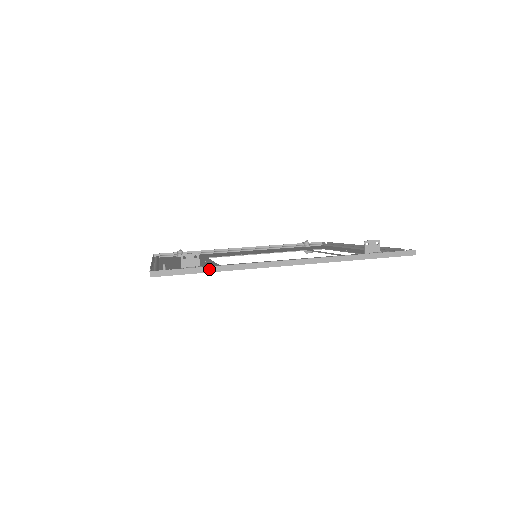
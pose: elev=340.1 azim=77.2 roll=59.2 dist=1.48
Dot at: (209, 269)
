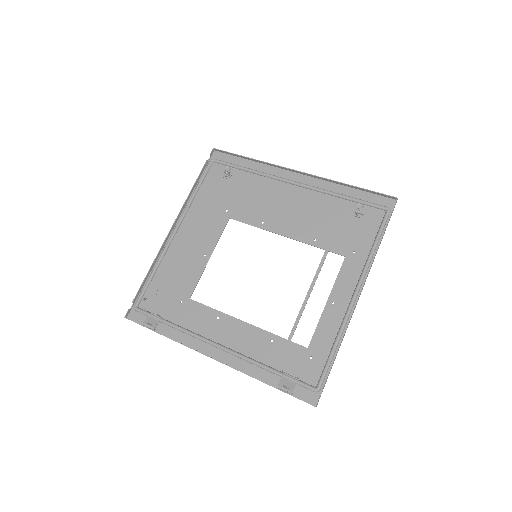
Dot at: (158, 333)
